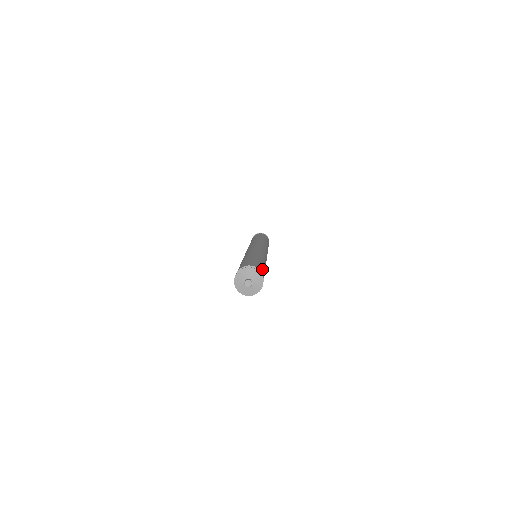
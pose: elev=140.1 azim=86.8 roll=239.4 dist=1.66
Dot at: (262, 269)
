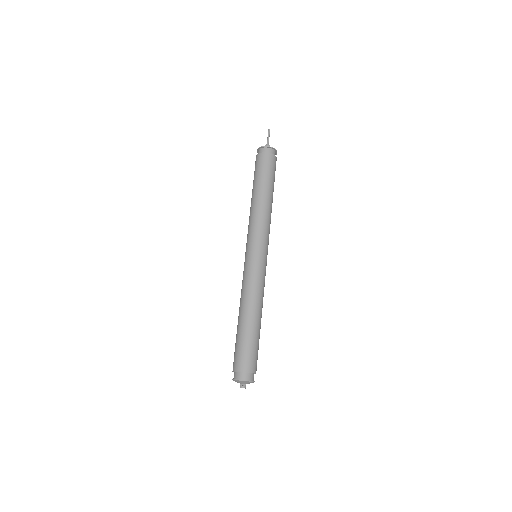
Dot at: (255, 358)
